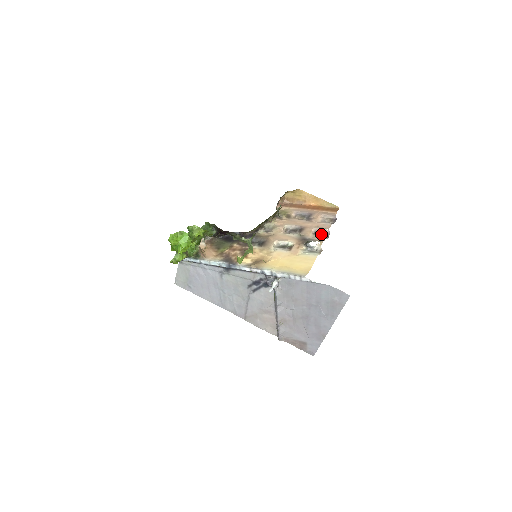
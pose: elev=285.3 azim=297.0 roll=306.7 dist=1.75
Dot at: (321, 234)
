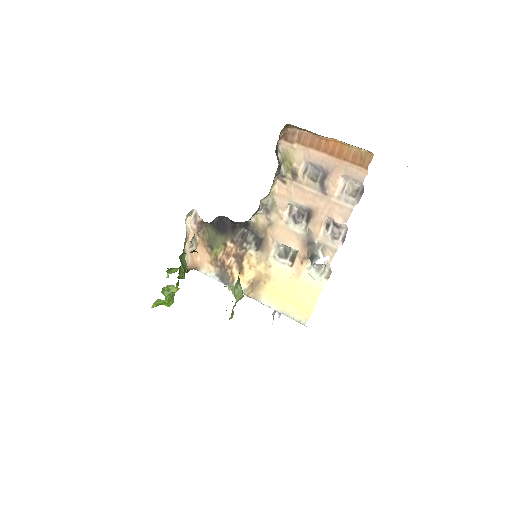
Dot at: (335, 232)
